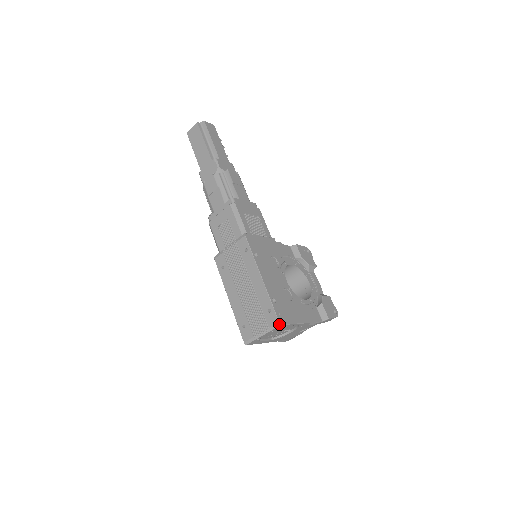
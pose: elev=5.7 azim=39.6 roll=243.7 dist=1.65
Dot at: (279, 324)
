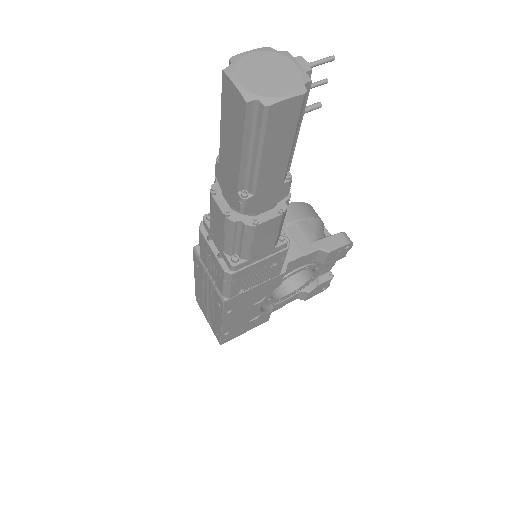
Dot at: (220, 344)
